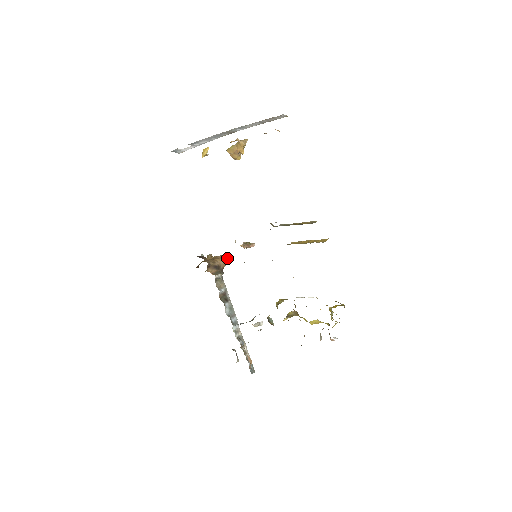
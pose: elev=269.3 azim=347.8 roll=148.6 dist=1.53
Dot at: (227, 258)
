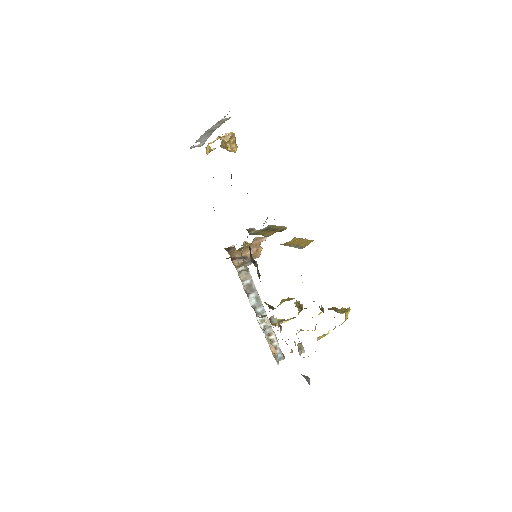
Dot at: (256, 246)
